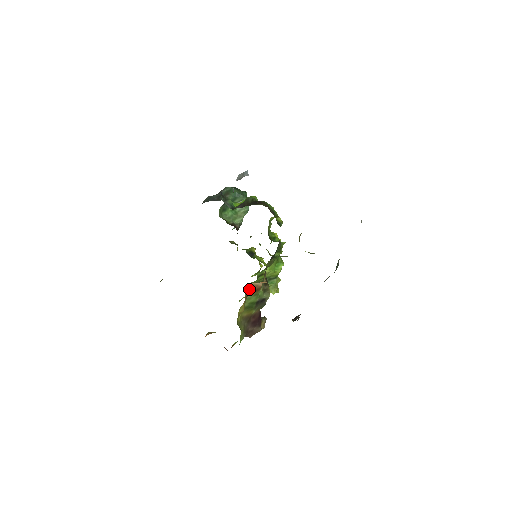
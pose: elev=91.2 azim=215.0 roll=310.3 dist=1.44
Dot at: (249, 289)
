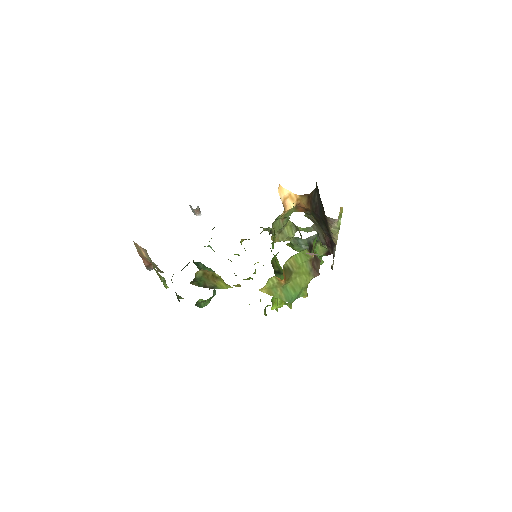
Dot at: occluded
